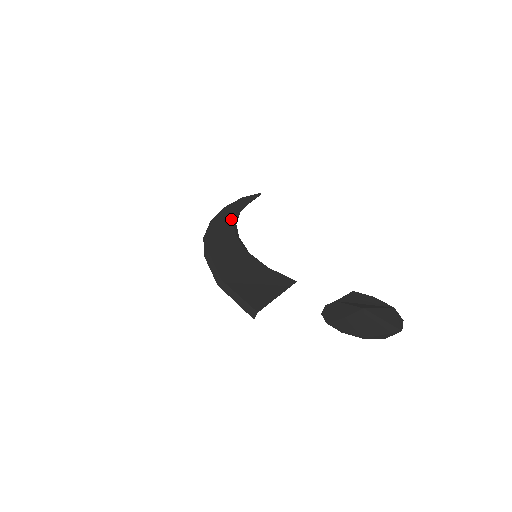
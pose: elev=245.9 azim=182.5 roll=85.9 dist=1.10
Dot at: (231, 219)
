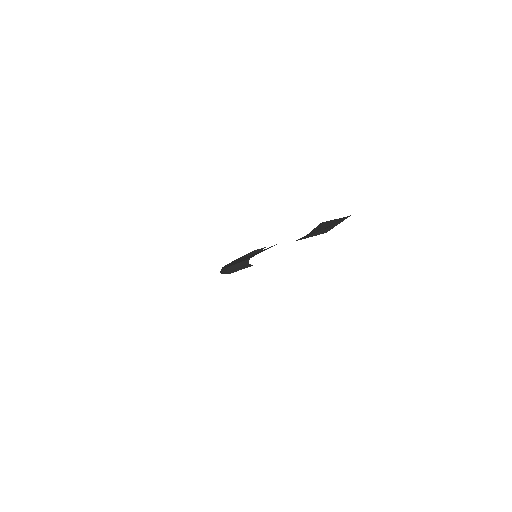
Dot at: occluded
